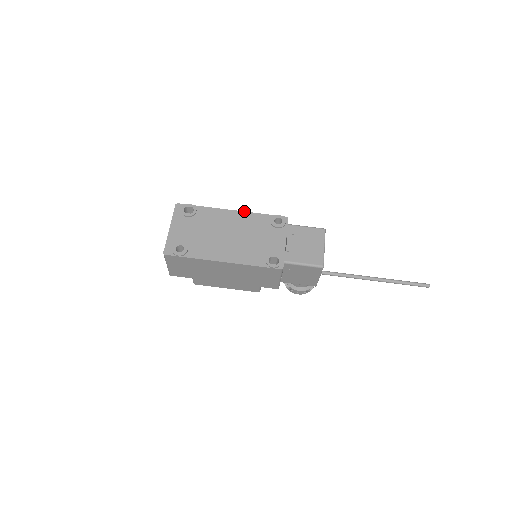
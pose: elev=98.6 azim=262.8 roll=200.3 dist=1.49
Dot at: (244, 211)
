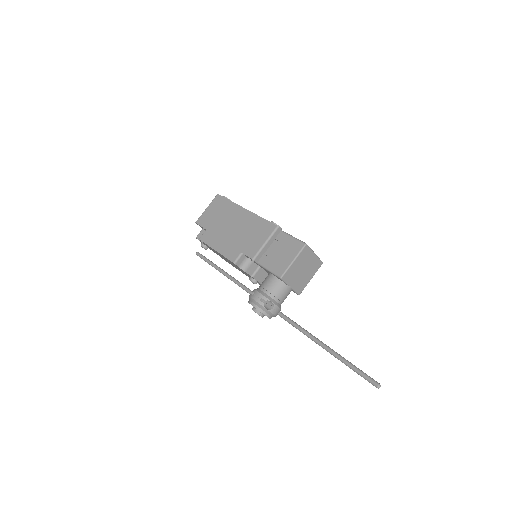
Dot at: occluded
